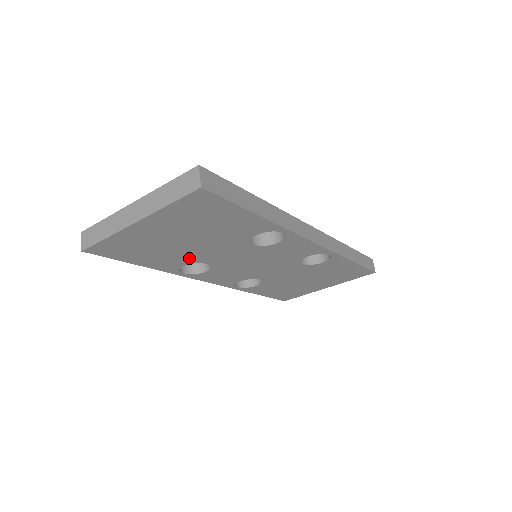
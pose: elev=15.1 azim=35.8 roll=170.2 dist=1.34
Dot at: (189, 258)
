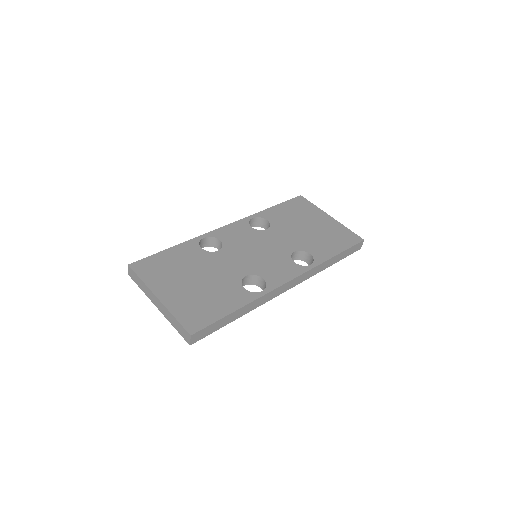
Dot at: occluded
